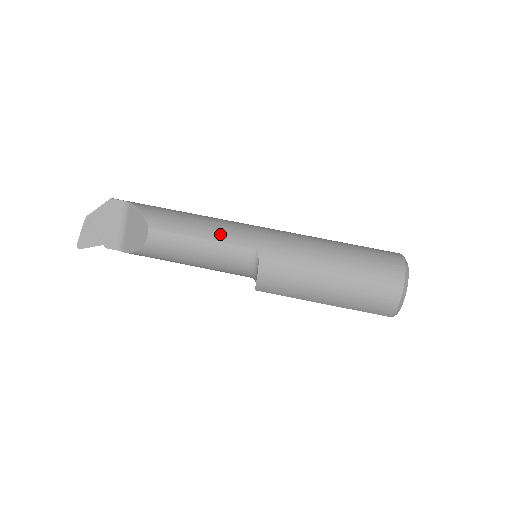
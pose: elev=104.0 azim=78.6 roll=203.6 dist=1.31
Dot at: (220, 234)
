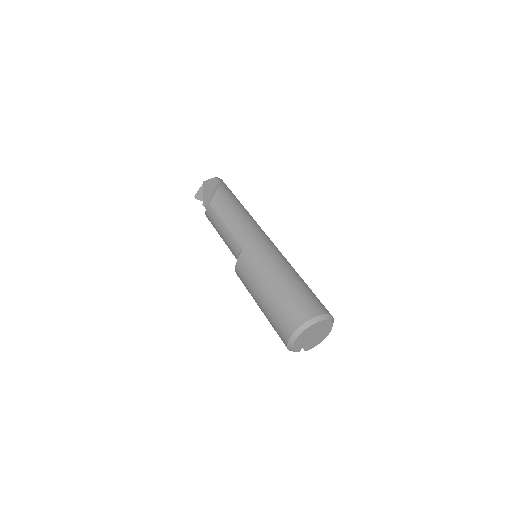
Dot at: (234, 228)
